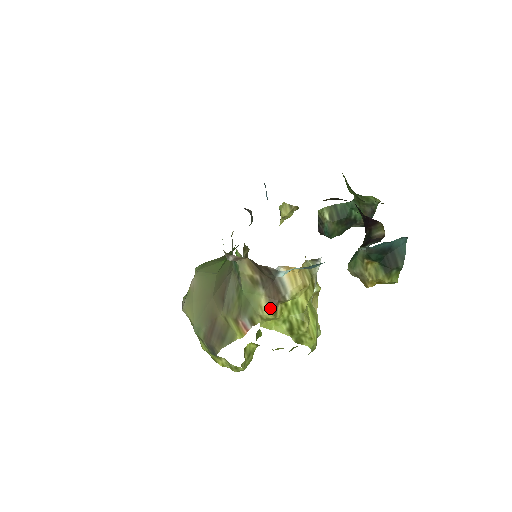
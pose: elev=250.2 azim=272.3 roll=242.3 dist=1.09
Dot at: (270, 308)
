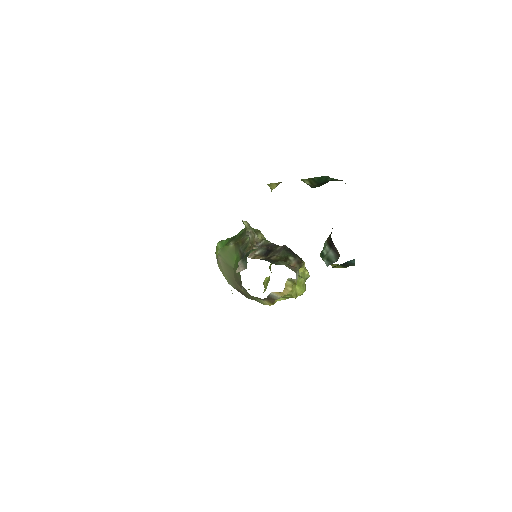
Dot at: (270, 303)
